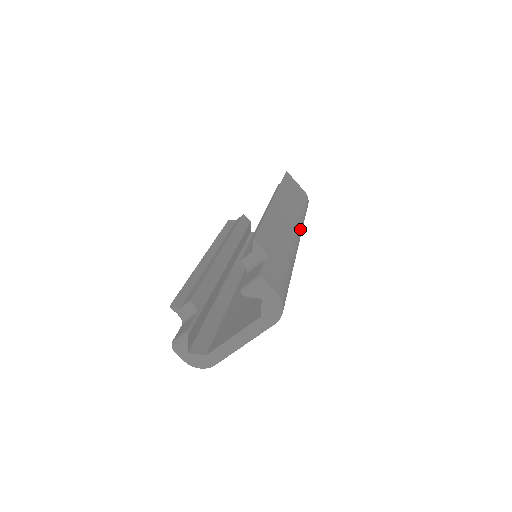
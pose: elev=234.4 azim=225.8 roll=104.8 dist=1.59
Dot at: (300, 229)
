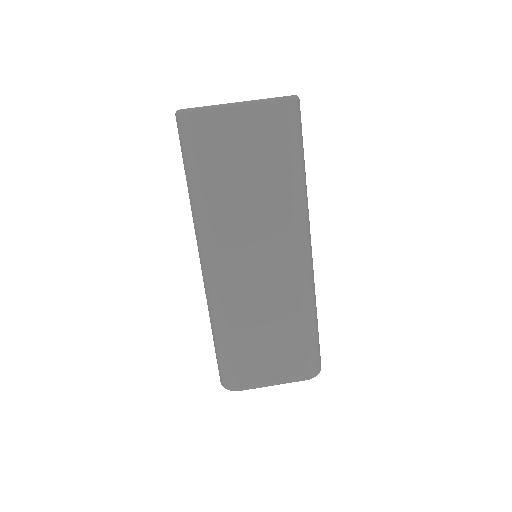
Dot at: (312, 269)
